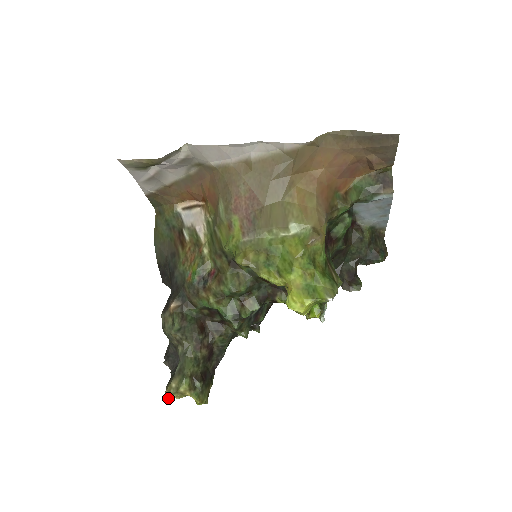
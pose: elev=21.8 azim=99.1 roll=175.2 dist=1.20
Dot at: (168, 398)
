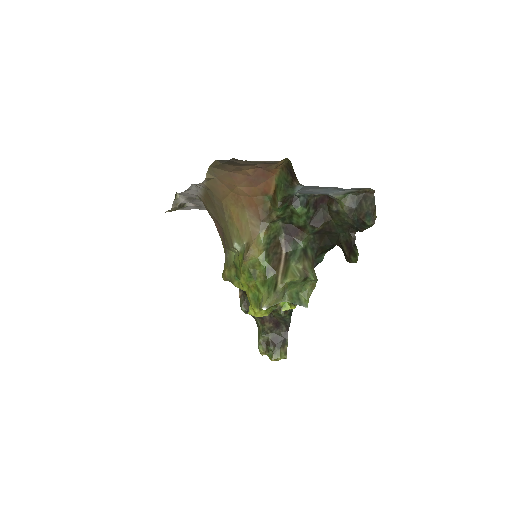
Dot at: (262, 355)
